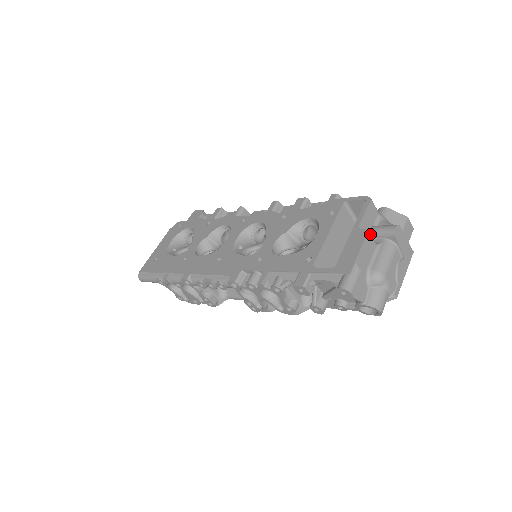
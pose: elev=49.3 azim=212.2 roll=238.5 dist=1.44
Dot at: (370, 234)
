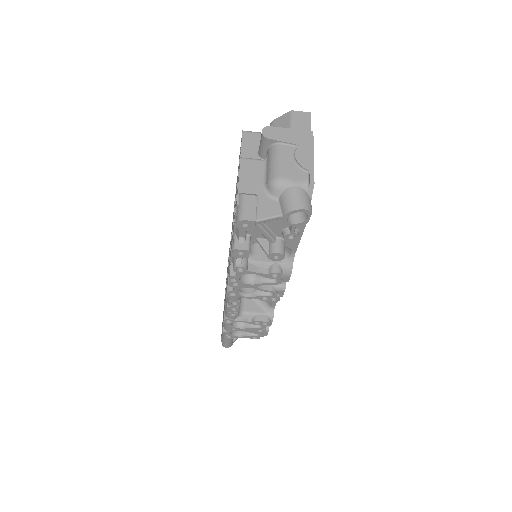
Dot at: (246, 158)
